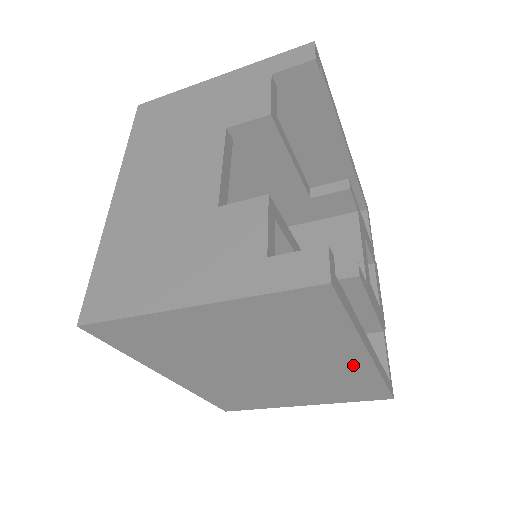
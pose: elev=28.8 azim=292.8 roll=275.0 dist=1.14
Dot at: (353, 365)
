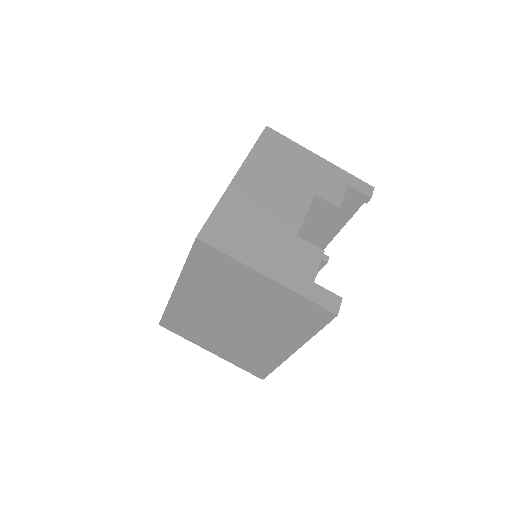
Dot at: (279, 351)
